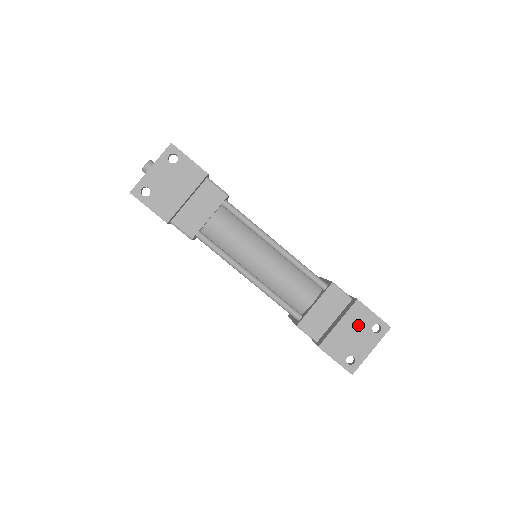
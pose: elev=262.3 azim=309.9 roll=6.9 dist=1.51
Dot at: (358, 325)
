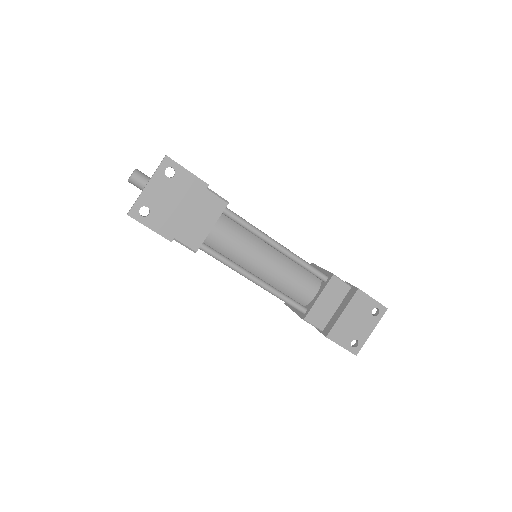
Dot at: (360, 311)
